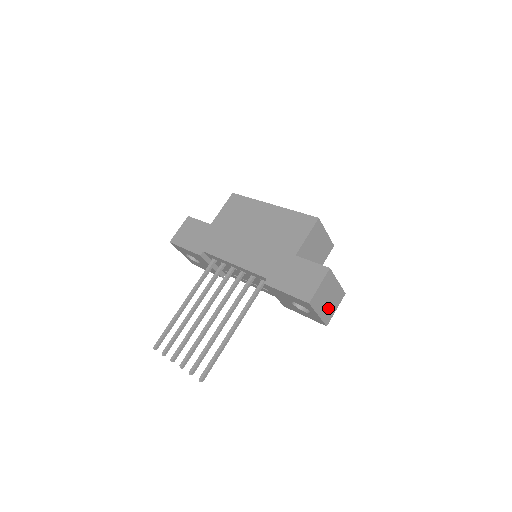
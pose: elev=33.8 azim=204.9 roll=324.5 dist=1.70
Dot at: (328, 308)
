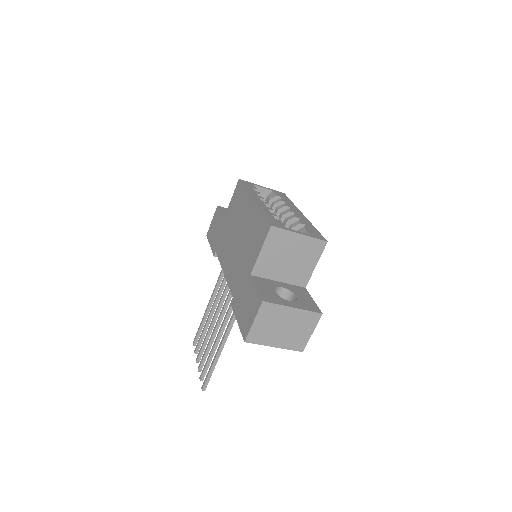
Dot at: (292, 336)
